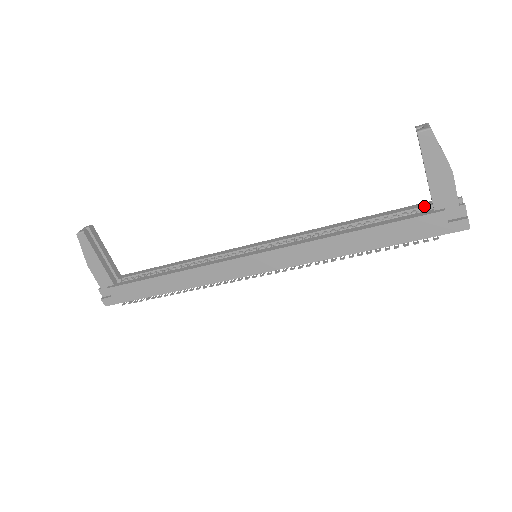
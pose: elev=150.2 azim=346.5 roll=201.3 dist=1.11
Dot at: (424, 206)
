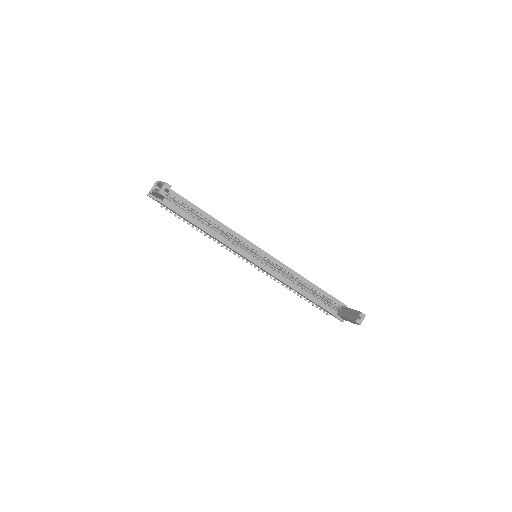
Dot at: (338, 305)
